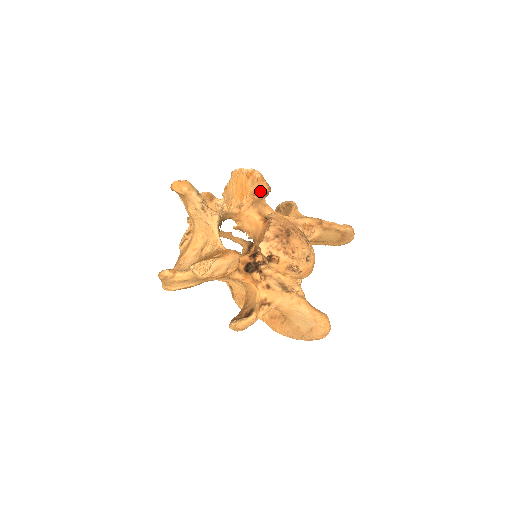
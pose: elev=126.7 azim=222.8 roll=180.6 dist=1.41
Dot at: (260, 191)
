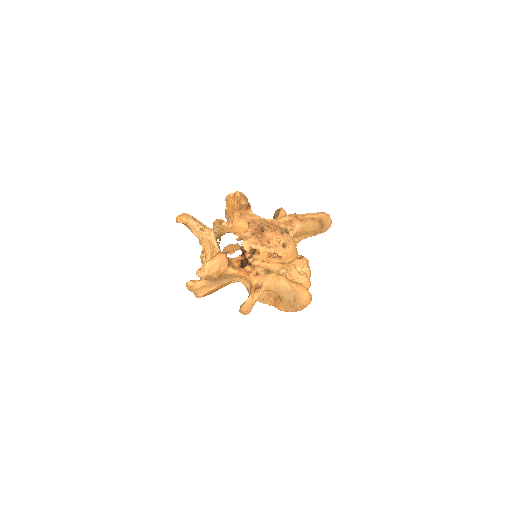
Dot at: (241, 206)
